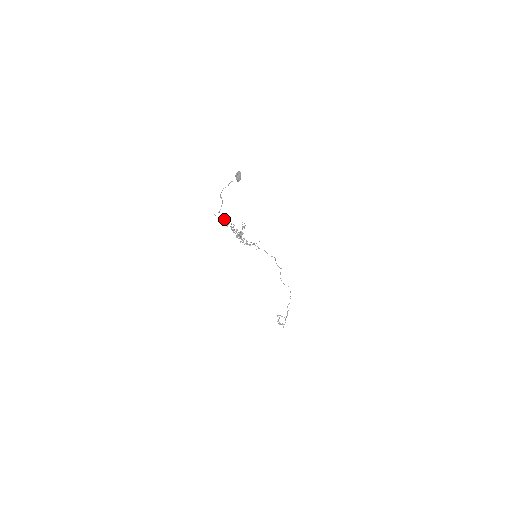
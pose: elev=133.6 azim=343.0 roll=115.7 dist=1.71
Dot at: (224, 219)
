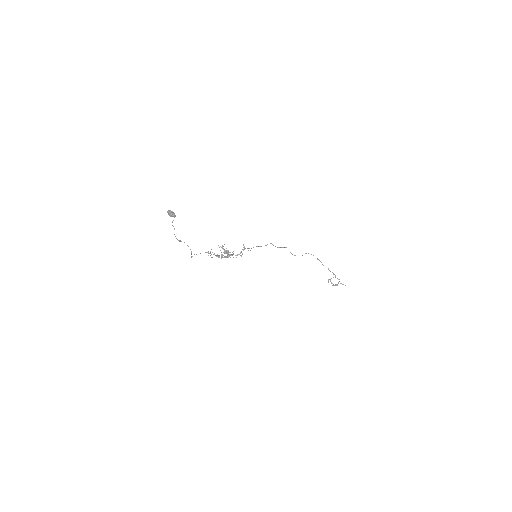
Dot at: occluded
